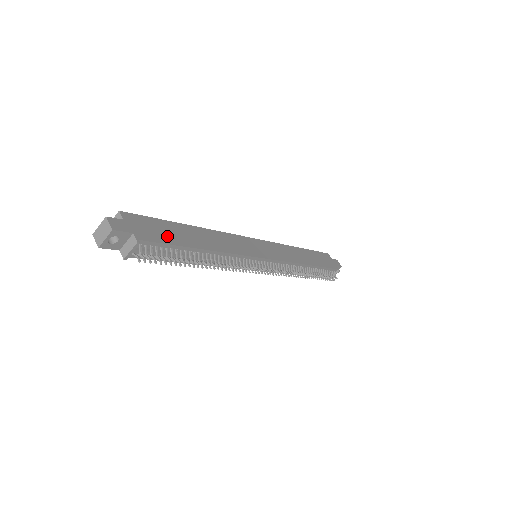
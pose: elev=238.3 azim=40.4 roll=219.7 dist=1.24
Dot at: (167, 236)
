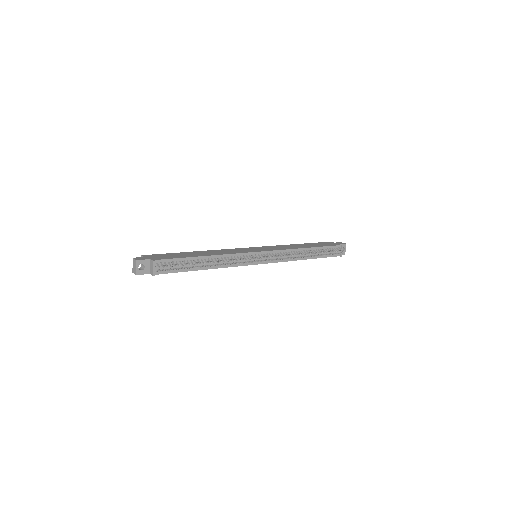
Dot at: (175, 257)
